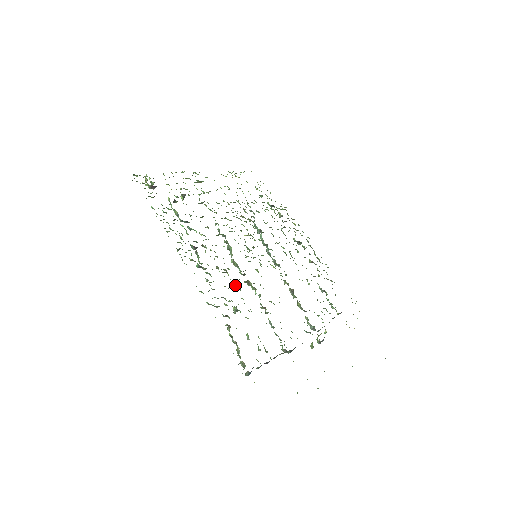
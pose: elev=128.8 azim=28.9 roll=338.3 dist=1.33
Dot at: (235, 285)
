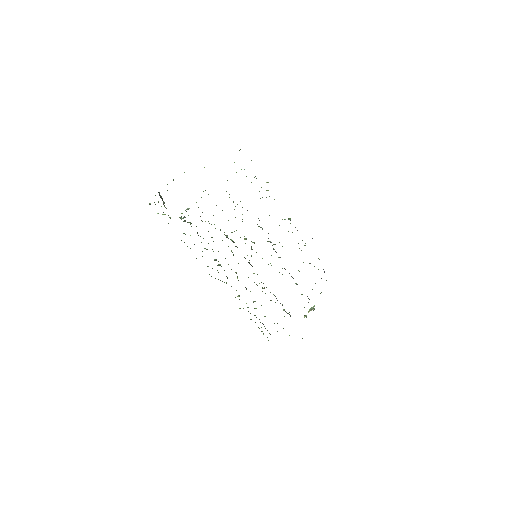
Dot at: occluded
